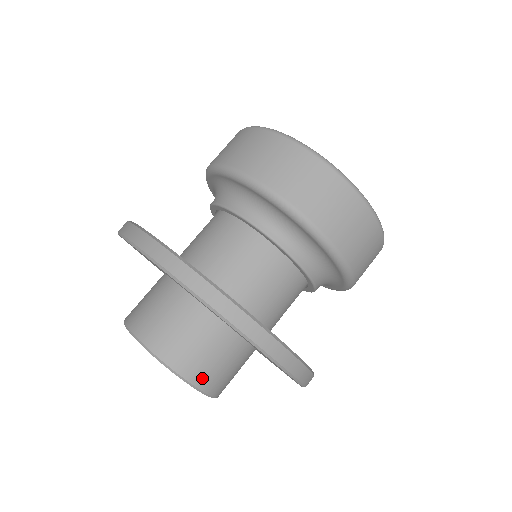
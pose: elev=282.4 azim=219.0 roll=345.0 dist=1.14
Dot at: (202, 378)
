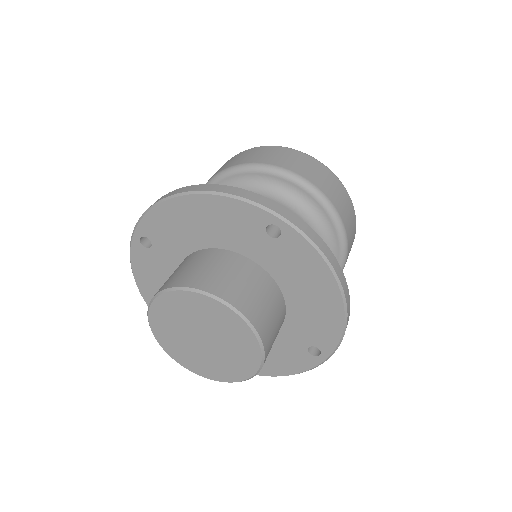
Dot at: (255, 316)
